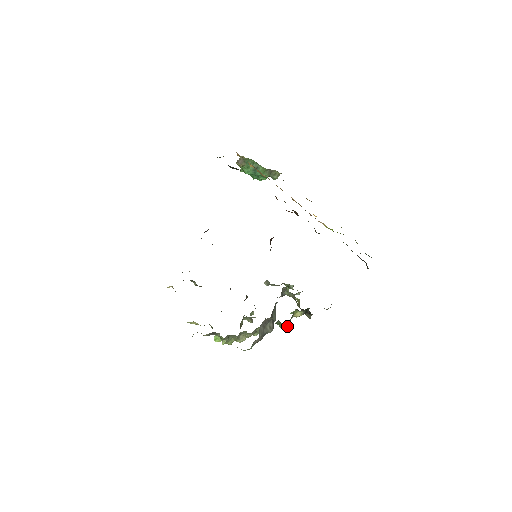
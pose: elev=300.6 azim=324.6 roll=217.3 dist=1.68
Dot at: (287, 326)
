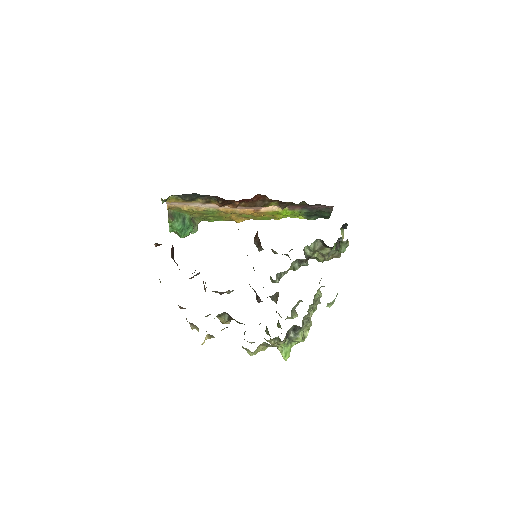
Dot at: (347, 244)
